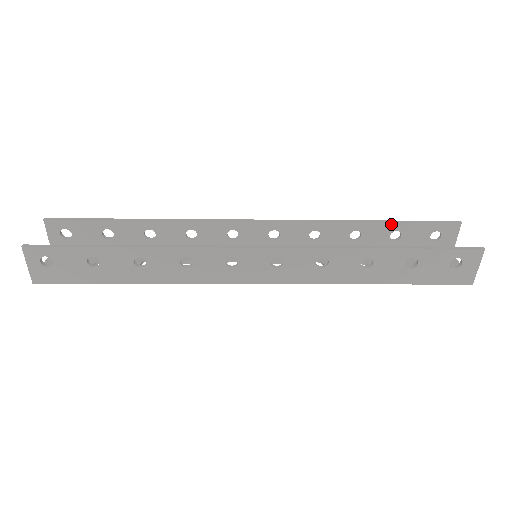
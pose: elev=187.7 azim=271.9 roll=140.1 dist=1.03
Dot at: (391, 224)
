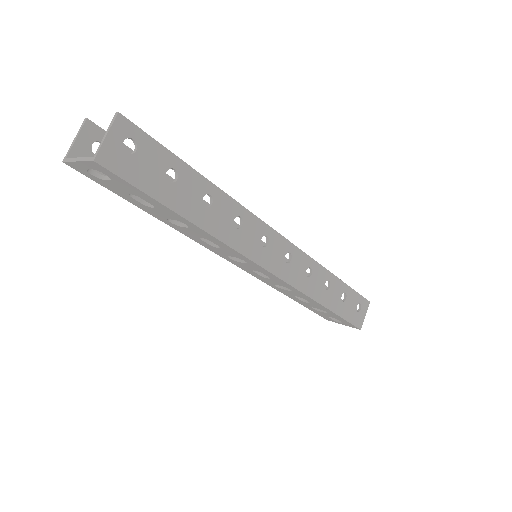
Dot at: occluded
